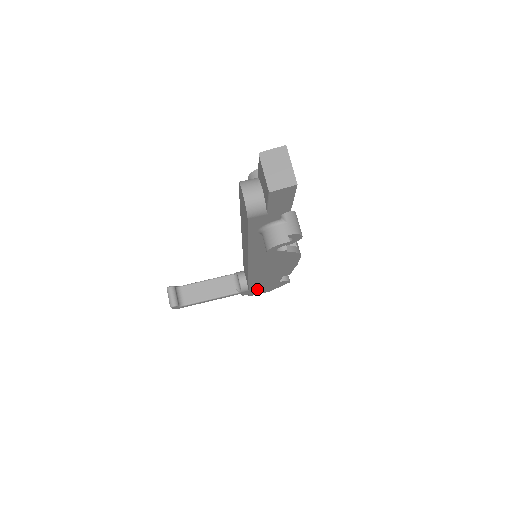
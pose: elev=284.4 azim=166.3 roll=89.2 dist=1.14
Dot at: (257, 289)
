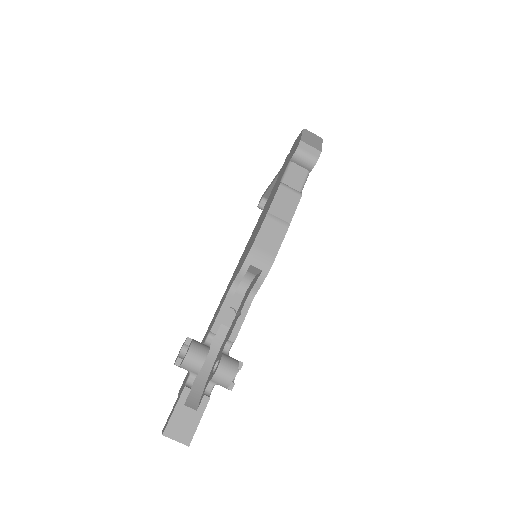
Dot at: occluded
